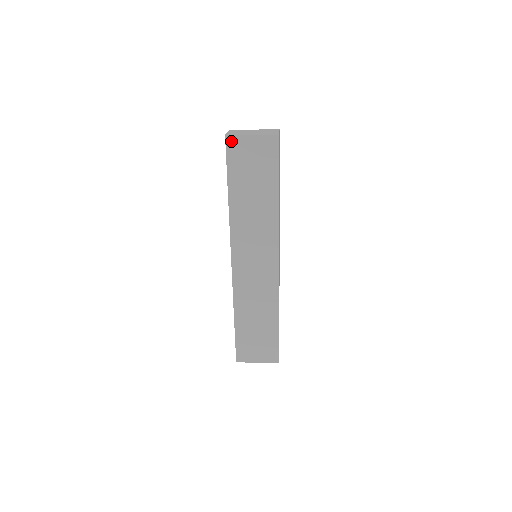
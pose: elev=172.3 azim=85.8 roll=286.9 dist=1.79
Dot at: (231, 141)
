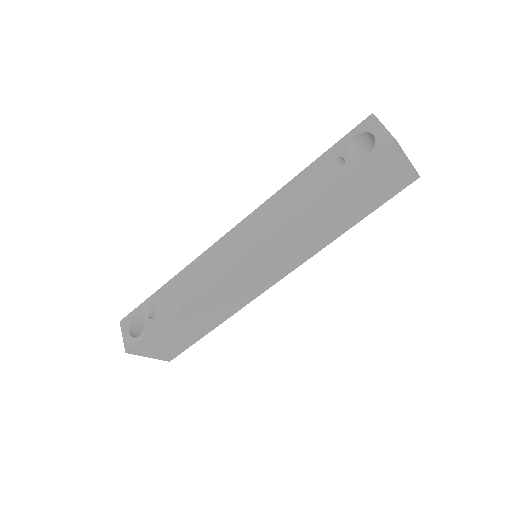
Dot at: (392, 150)
